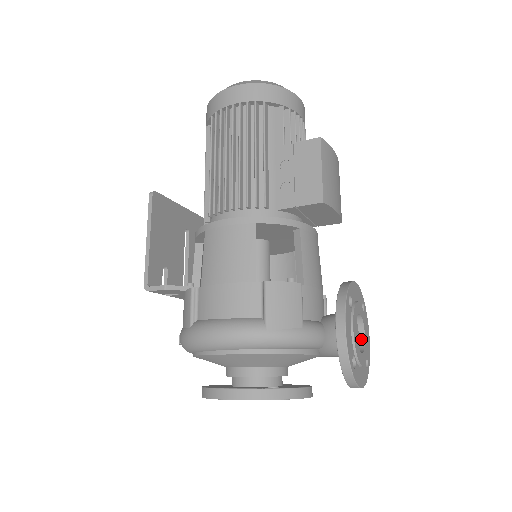
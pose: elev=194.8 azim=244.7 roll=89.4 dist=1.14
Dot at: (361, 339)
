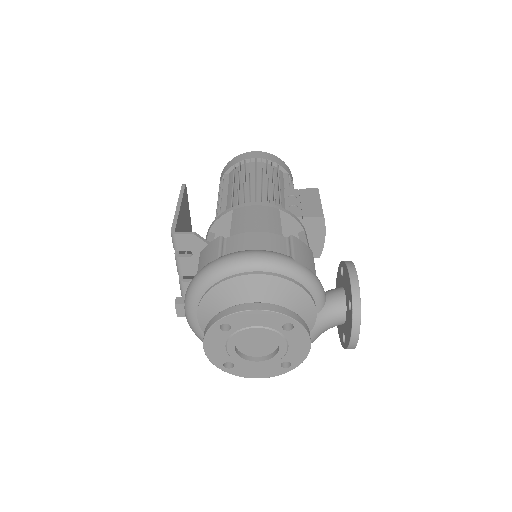
Dot at: occluded
